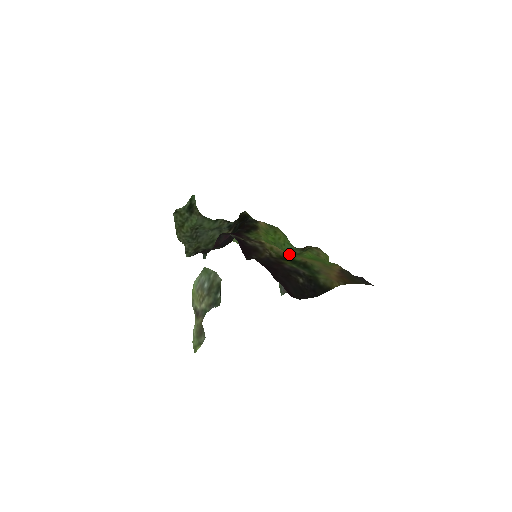
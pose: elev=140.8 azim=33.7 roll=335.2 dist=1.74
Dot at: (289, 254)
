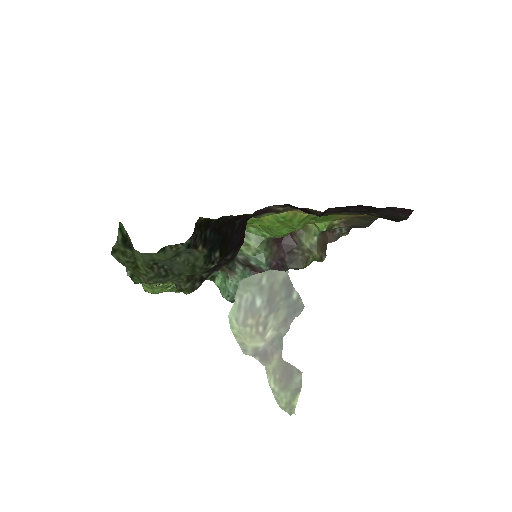
Dot at: occluded
